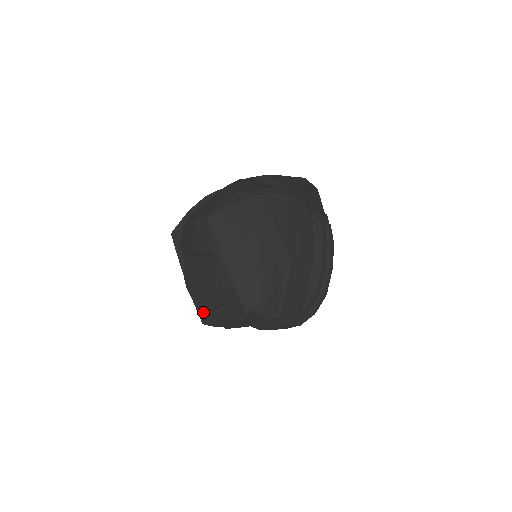
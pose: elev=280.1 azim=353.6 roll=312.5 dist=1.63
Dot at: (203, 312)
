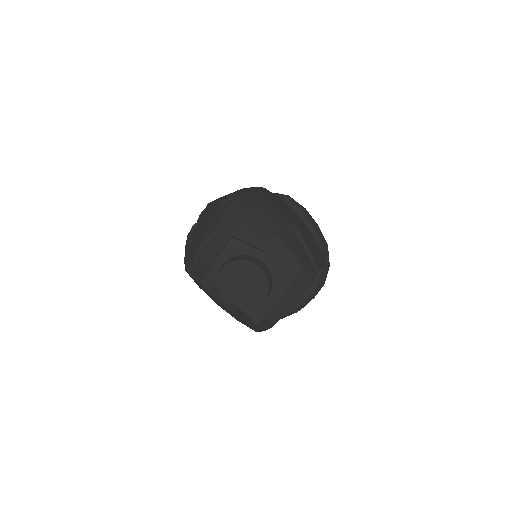
Dot at: (253, 316)
